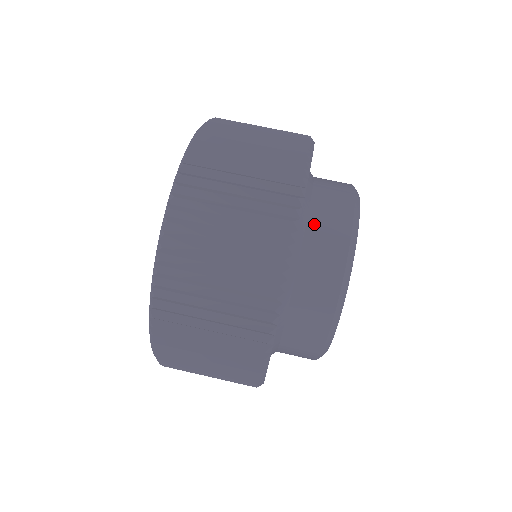
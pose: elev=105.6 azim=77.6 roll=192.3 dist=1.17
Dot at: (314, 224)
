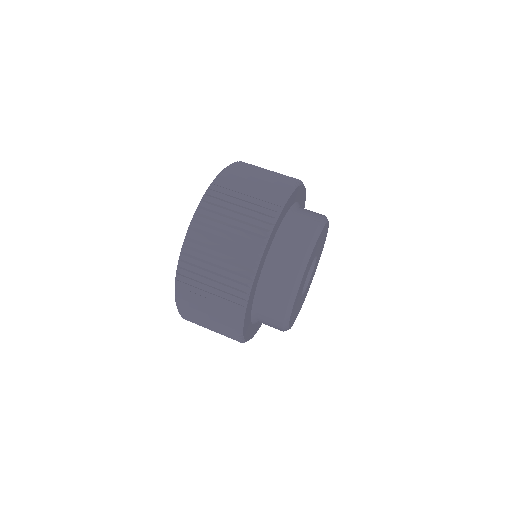
Dot at: occluded
